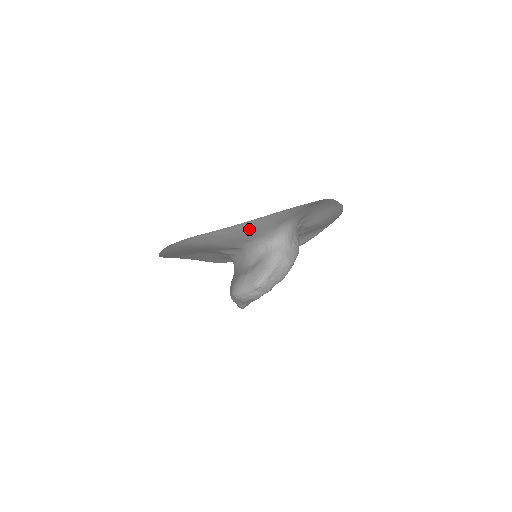
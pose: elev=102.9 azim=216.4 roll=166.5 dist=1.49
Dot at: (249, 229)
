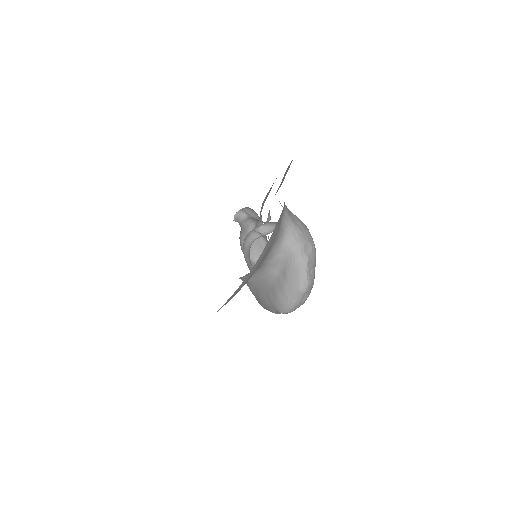
Dot at: (265, 252)
